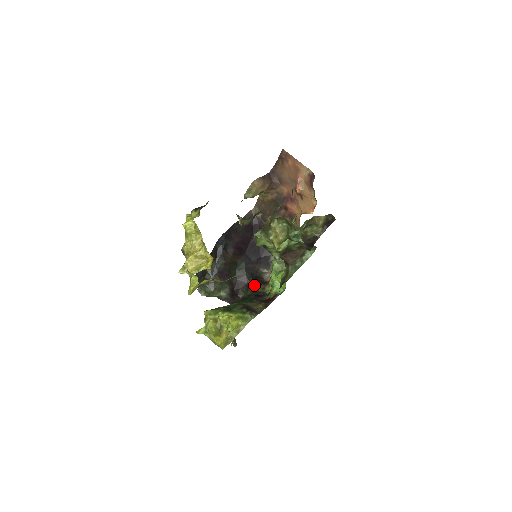
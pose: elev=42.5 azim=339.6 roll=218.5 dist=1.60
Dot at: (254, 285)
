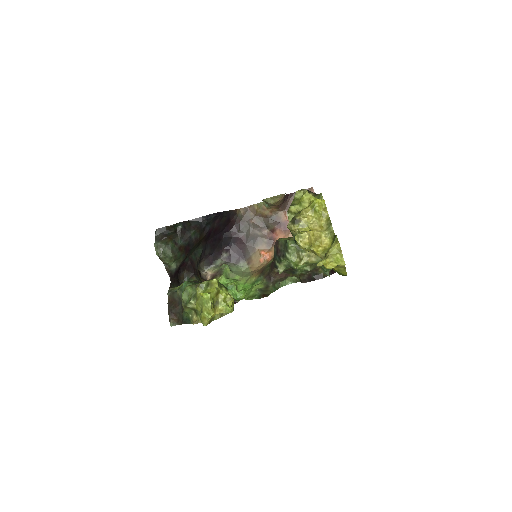
Dot at: occluded
